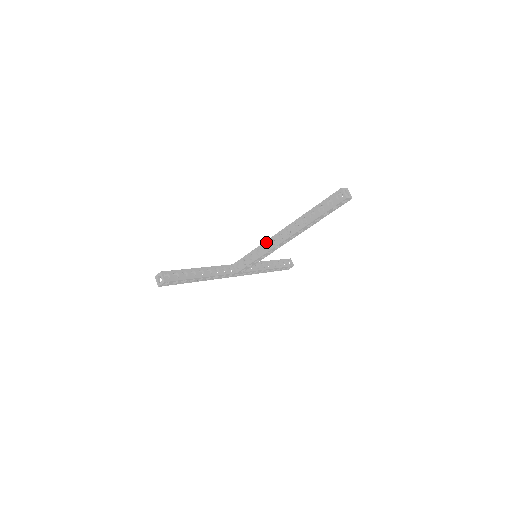
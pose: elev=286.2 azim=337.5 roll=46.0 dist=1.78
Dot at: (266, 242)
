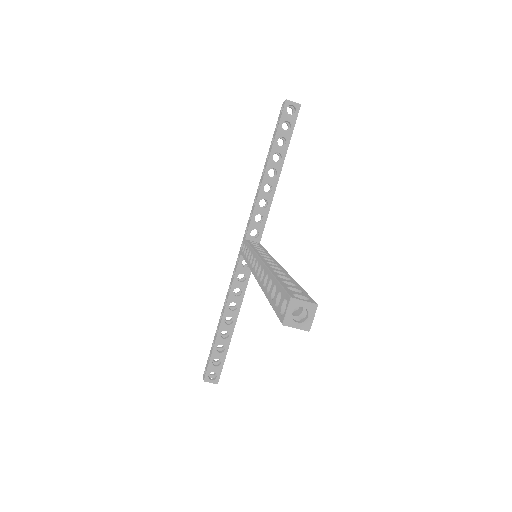
Dot at: occluded
